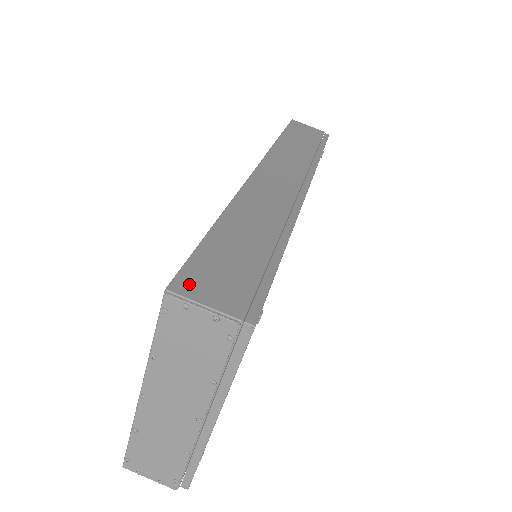
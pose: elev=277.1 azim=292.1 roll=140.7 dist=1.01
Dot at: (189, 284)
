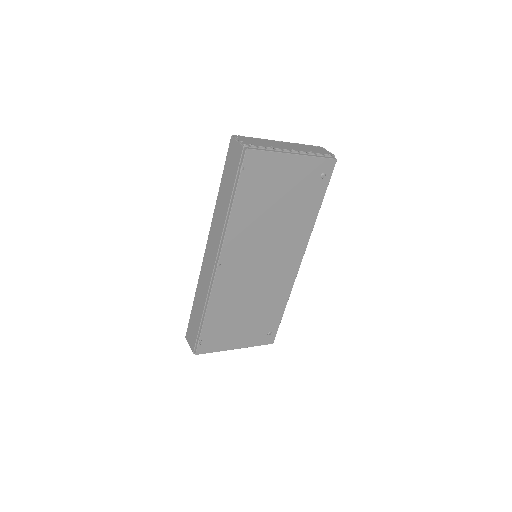
Dot at: occluded
